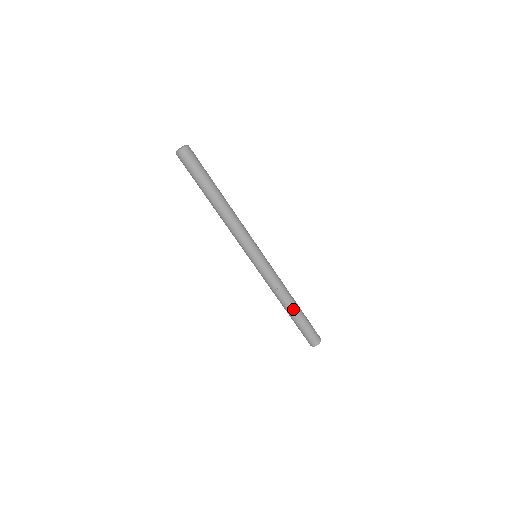
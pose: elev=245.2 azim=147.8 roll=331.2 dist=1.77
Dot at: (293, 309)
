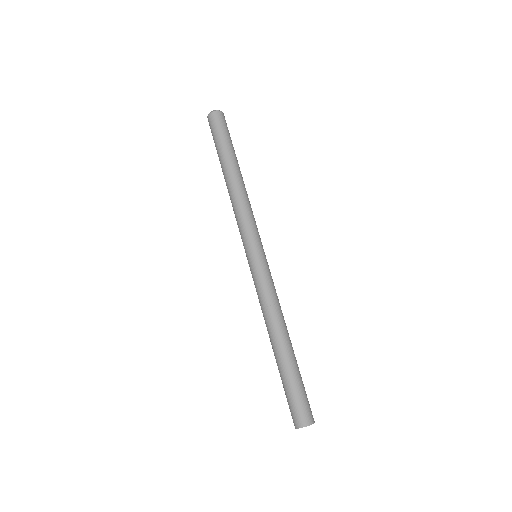
Dot at: (286, 346)
